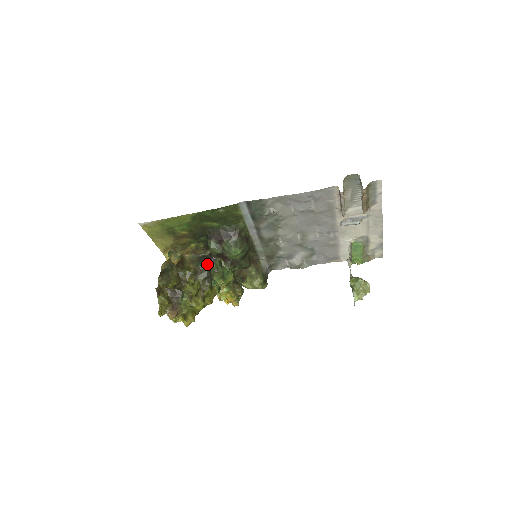
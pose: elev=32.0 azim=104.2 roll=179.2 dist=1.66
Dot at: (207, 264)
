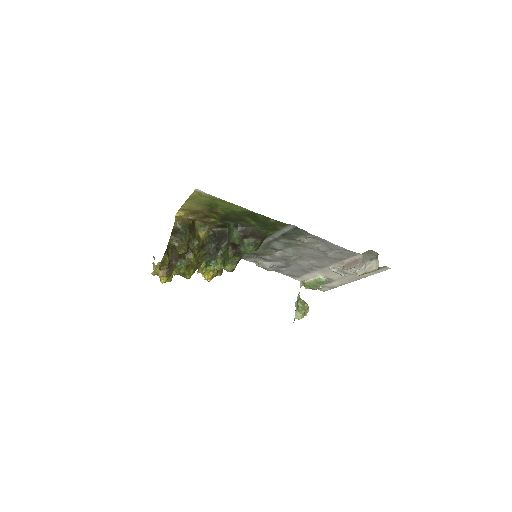
Dot at: (215, 242)
